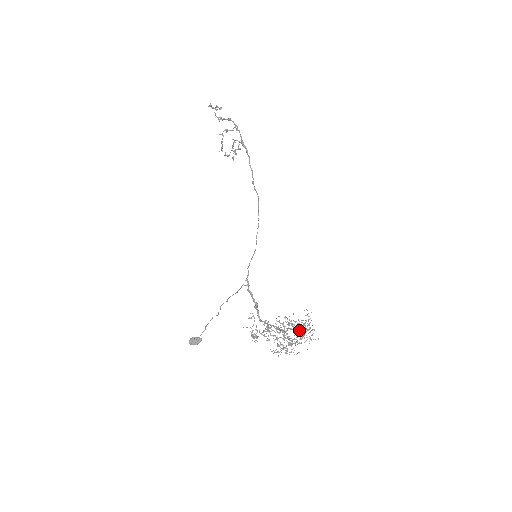
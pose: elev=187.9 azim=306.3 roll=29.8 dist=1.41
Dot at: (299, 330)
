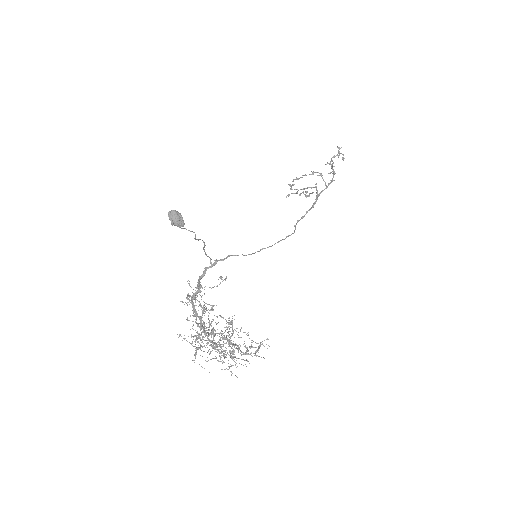
Dot at: occluded
